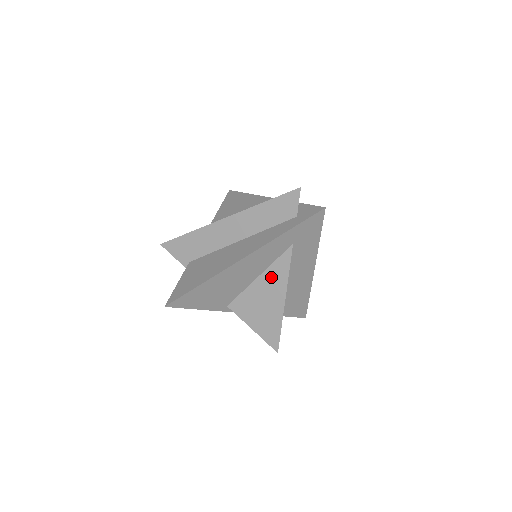
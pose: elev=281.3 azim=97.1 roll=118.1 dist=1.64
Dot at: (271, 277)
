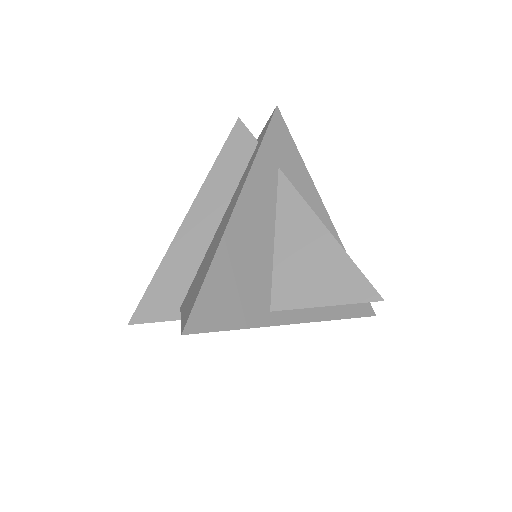
Dot at: (288, 222)
